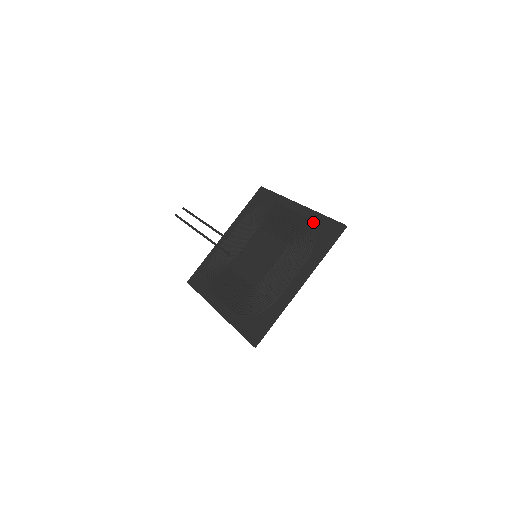
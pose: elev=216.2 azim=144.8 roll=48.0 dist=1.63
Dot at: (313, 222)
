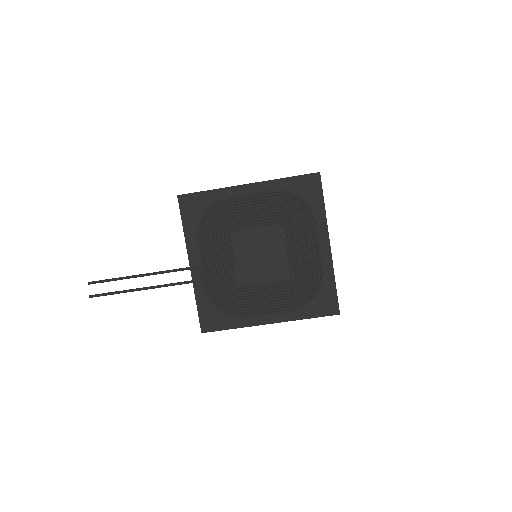
Dot at: (285, 190)
